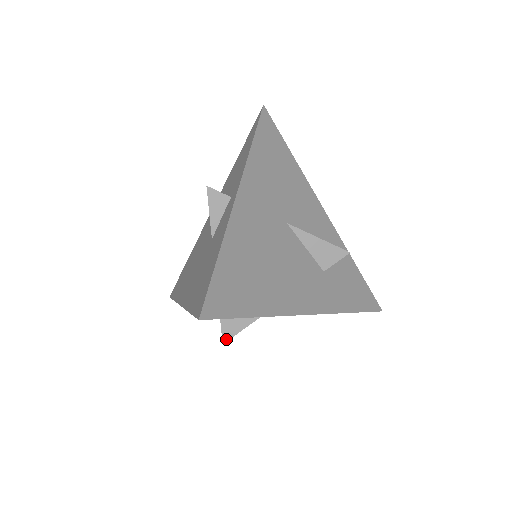
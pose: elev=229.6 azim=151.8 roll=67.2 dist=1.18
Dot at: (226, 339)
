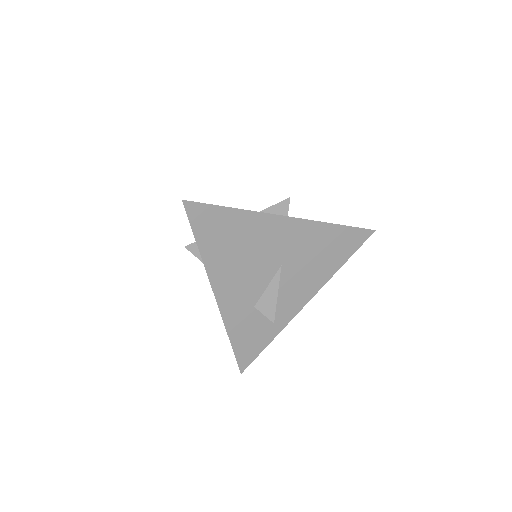
Dot at: (188, 248)
